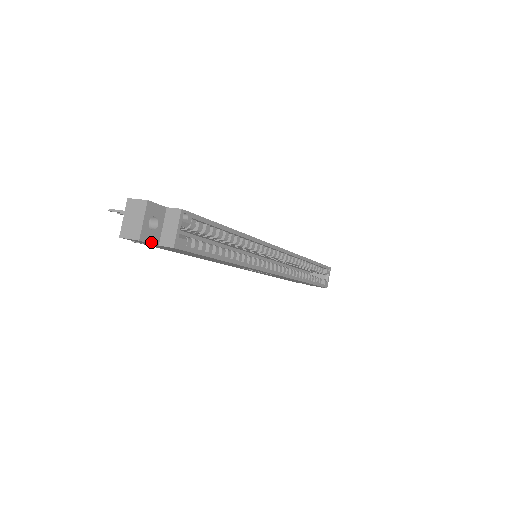
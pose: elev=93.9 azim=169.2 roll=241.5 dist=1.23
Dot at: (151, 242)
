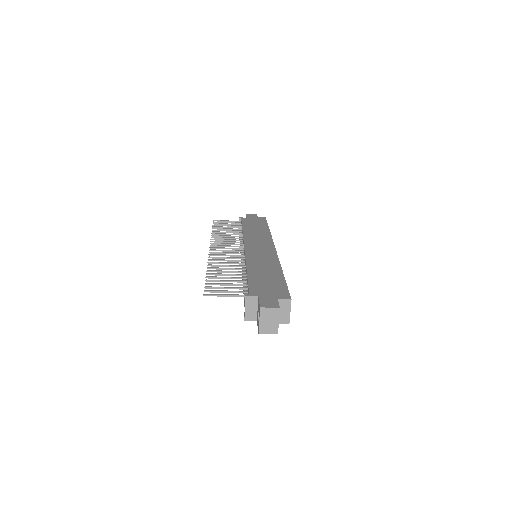
Dot at: occluded
